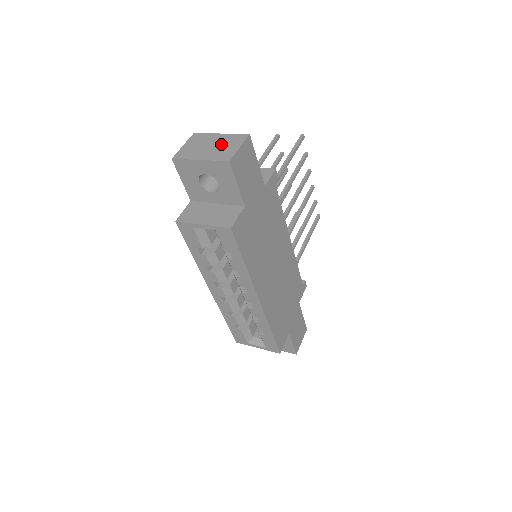
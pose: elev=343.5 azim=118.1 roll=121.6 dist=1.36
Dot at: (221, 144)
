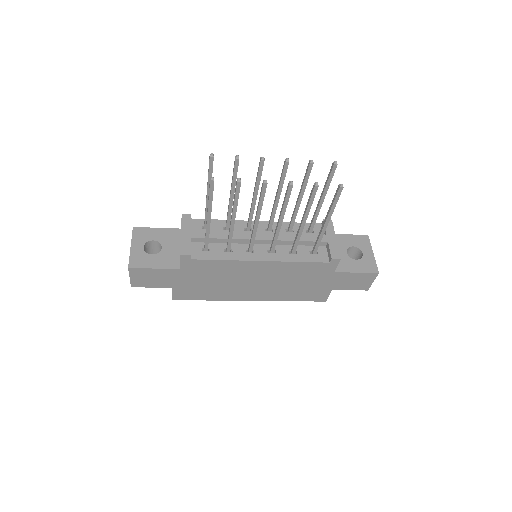
Dot at: occluded
